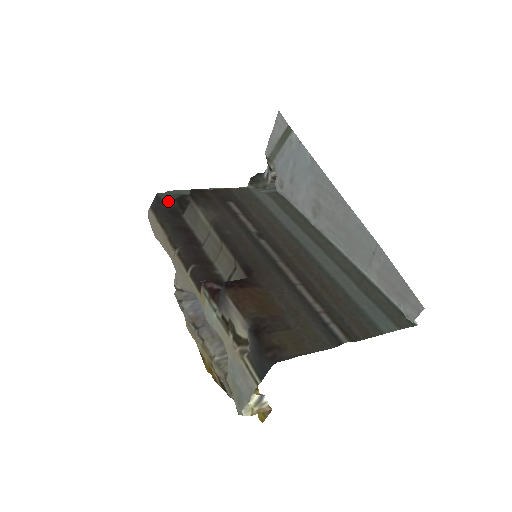
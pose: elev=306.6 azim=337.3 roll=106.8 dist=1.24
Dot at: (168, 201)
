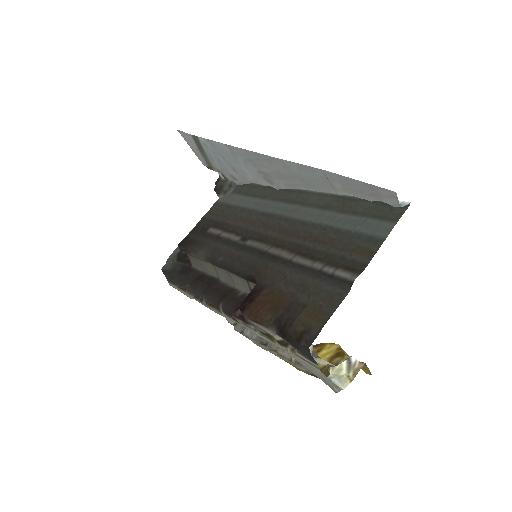
Dot at: (174, 267)
